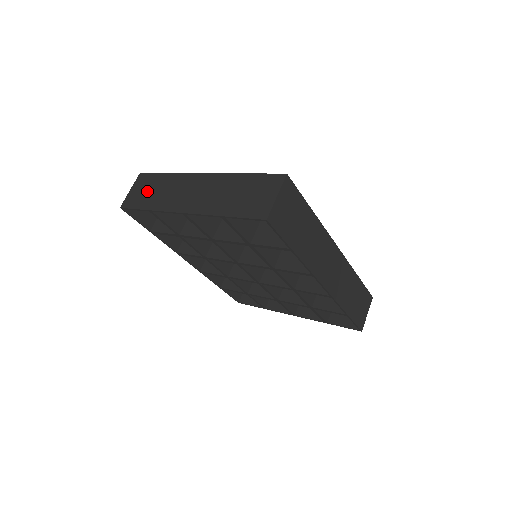
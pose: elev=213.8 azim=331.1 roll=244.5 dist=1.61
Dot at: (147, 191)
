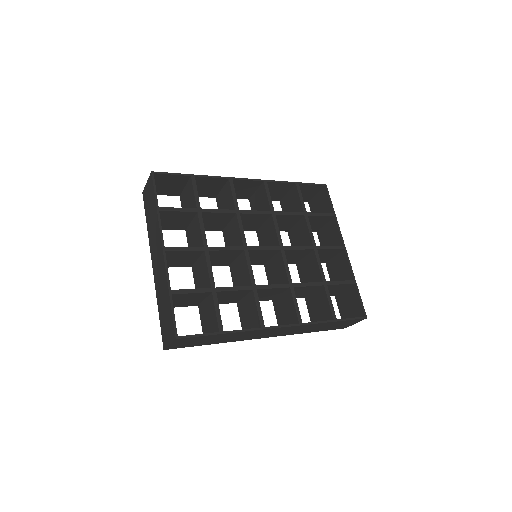
Dot at: (149, 204)
